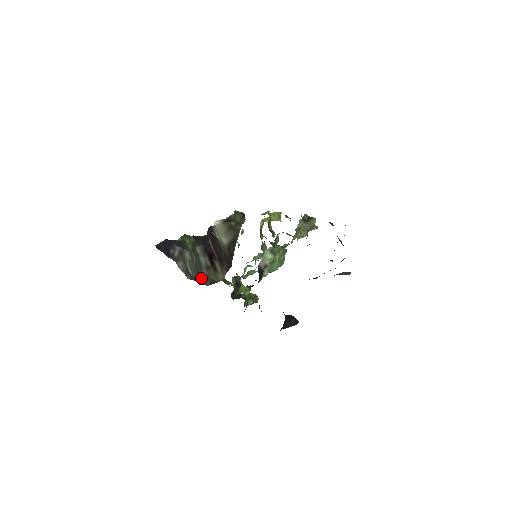
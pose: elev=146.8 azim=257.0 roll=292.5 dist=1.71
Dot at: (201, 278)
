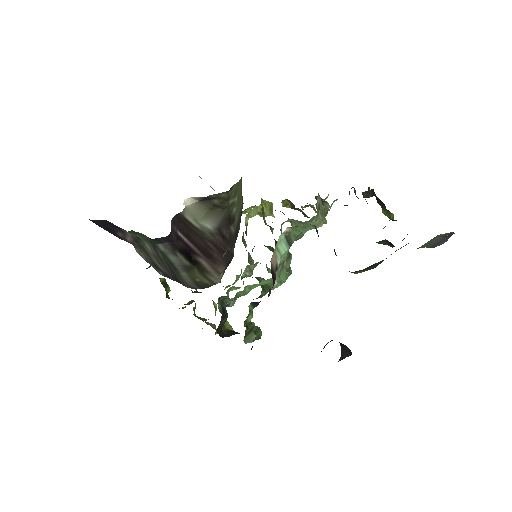
Dot at: (181, 281)
